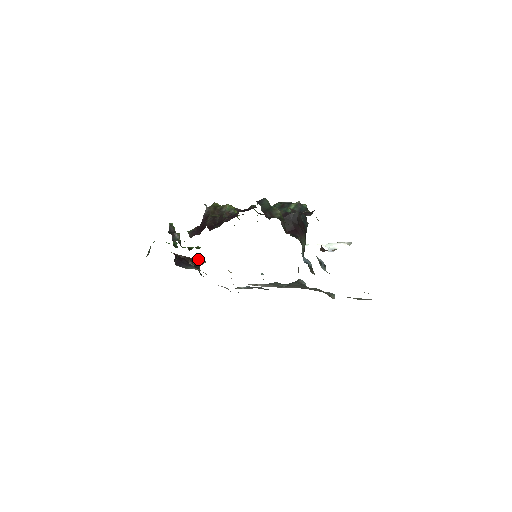
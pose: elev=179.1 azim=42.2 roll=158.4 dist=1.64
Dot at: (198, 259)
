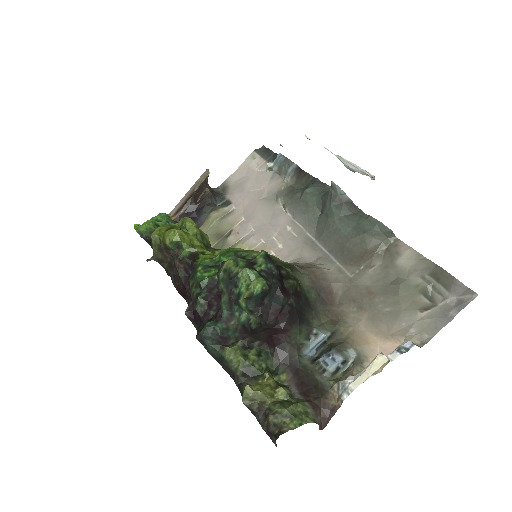
Dot at: (199, 184)
